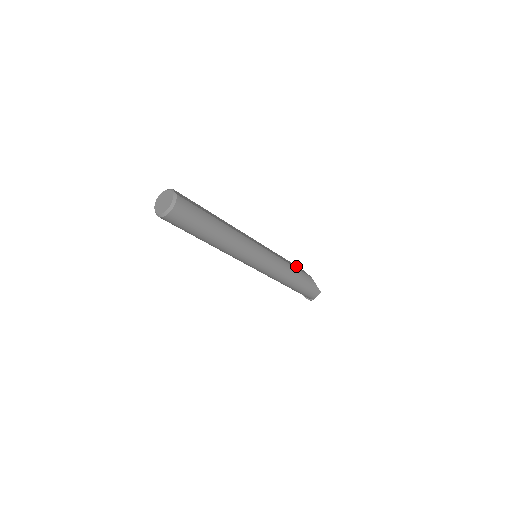
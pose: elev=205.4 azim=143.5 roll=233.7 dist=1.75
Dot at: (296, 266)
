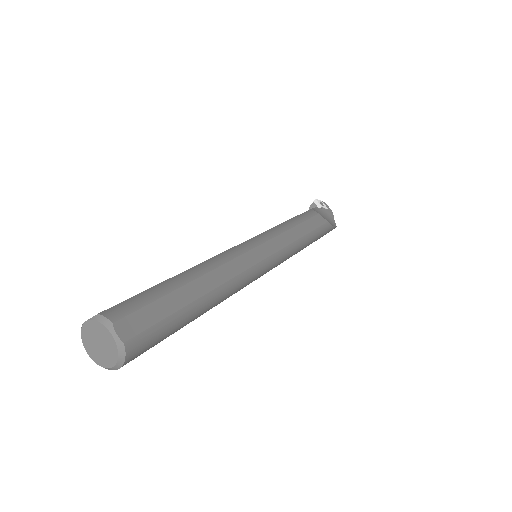
Dot at: (310, 222)
